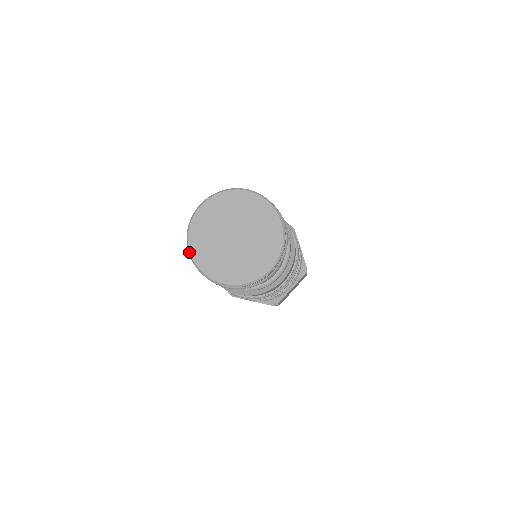
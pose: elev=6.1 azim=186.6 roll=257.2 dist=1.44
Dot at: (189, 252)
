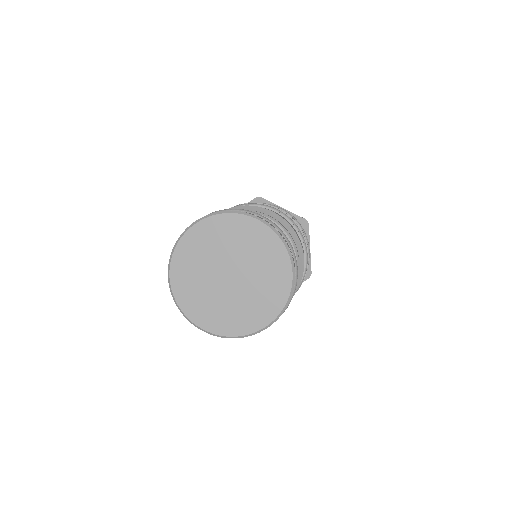
Dot at: occluded
